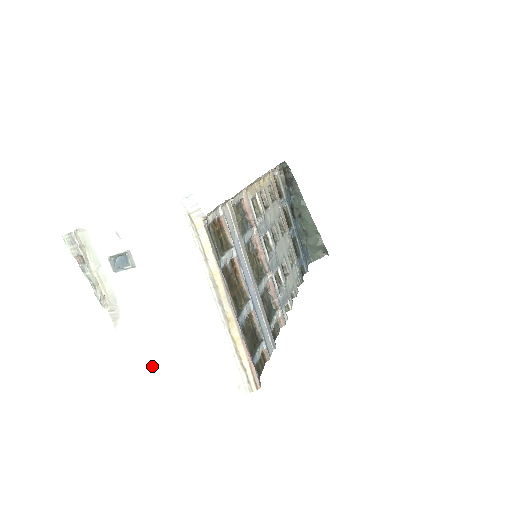
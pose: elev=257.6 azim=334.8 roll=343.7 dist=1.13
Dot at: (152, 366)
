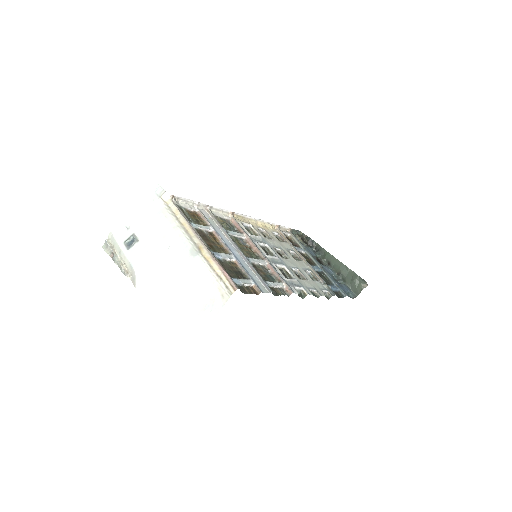
Dot at: (163, 308)
